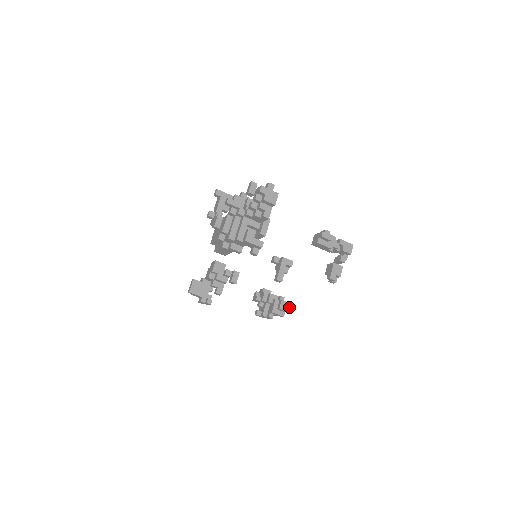
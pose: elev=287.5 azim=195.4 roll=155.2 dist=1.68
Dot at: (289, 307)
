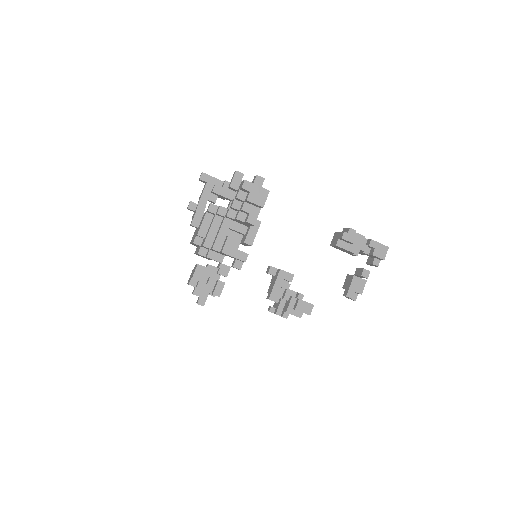
Dot at: (308, 308)
